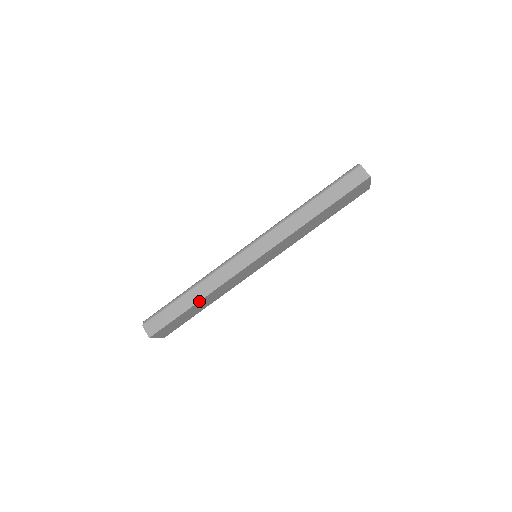
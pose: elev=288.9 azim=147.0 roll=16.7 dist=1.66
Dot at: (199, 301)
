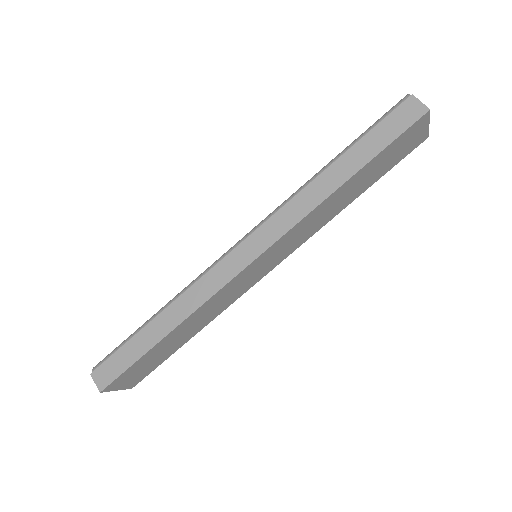
Dot at: (171, 331)
